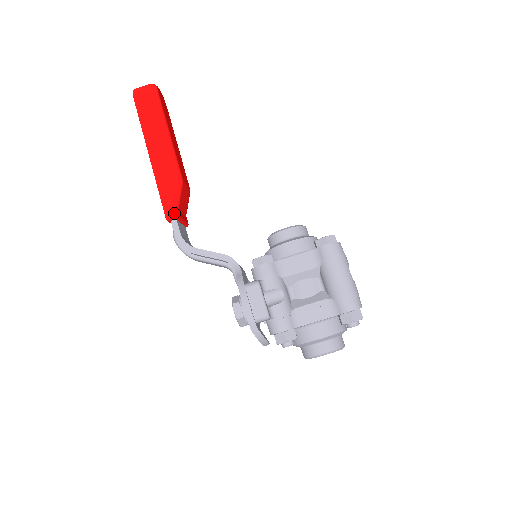
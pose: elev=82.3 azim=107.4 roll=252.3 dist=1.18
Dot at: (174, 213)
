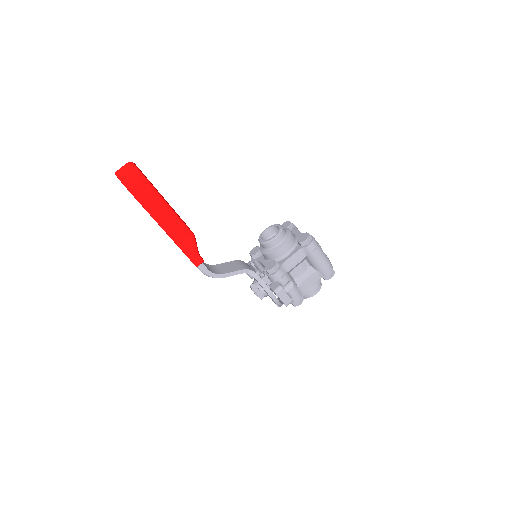
Dot at: (200, 261)
